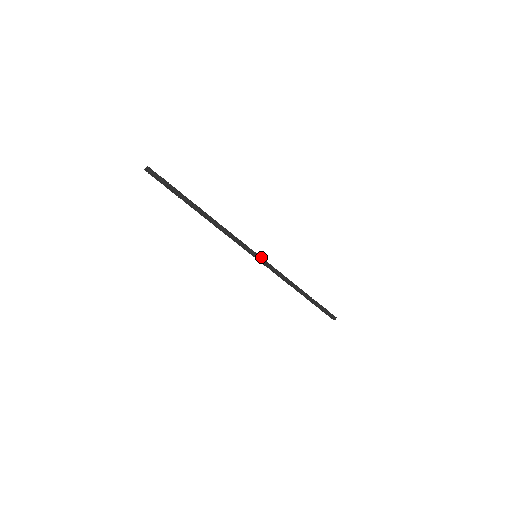
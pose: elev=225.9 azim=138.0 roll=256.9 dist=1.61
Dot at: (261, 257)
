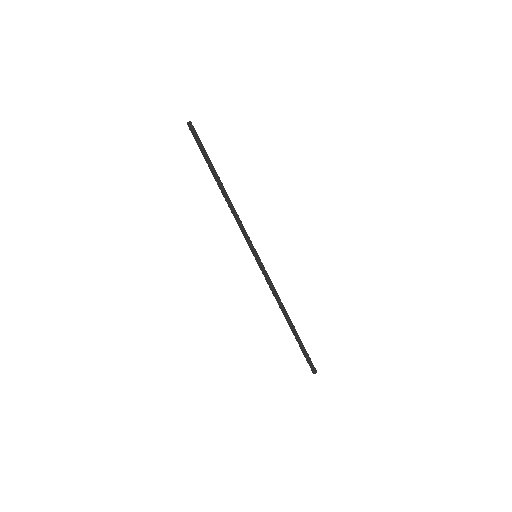
Dot at: occluded
